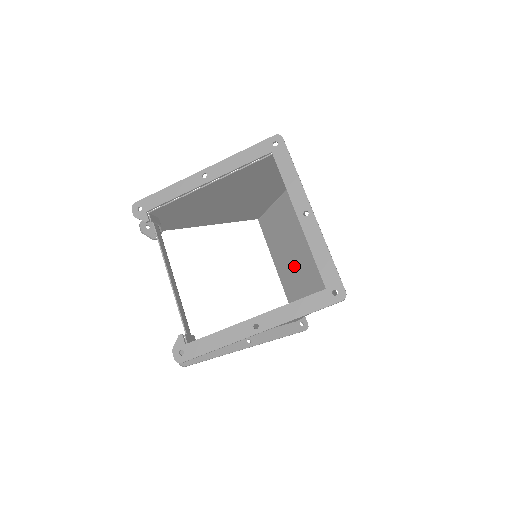
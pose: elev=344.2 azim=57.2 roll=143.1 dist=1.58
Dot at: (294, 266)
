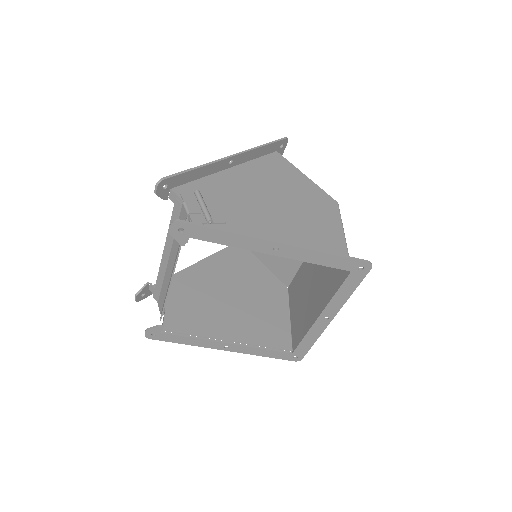
Dot at: (319, 279)
